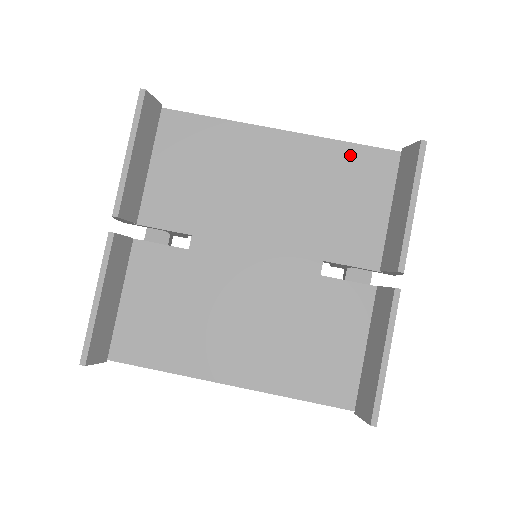
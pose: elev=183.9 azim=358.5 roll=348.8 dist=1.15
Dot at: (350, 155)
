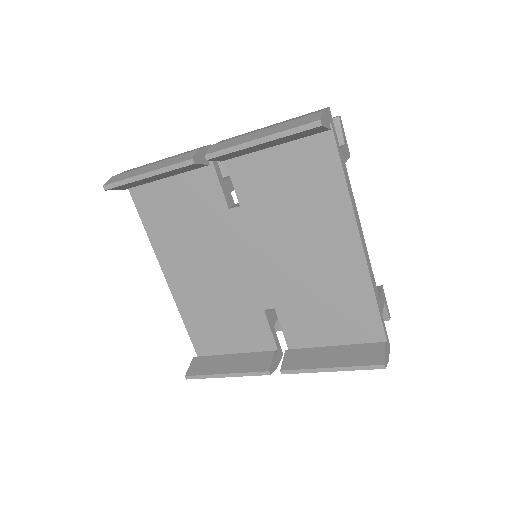
Dot at: (365, 303)
